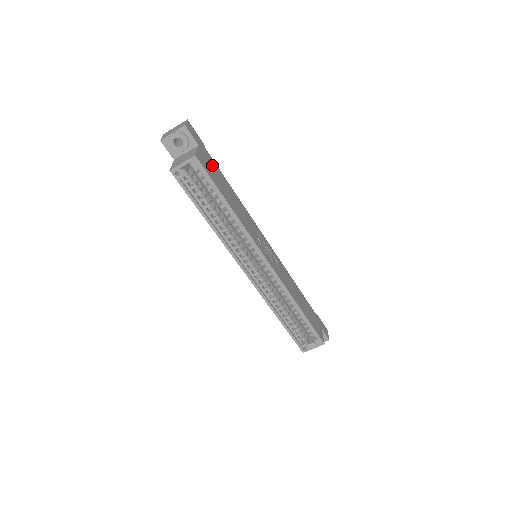
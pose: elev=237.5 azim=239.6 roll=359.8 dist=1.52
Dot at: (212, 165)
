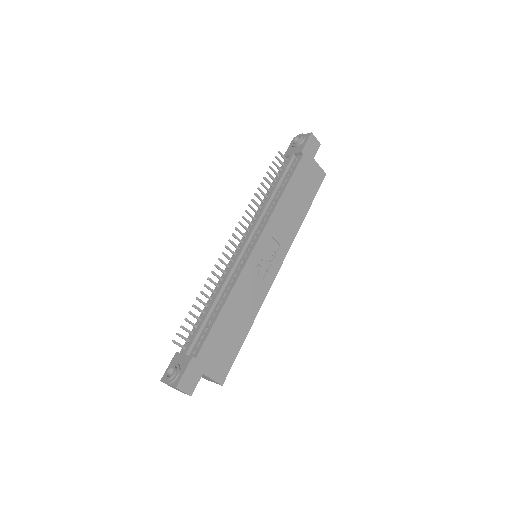
Dot at: (213, 350)
